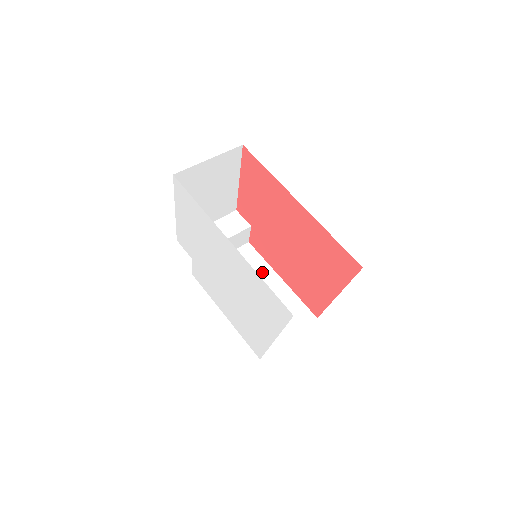
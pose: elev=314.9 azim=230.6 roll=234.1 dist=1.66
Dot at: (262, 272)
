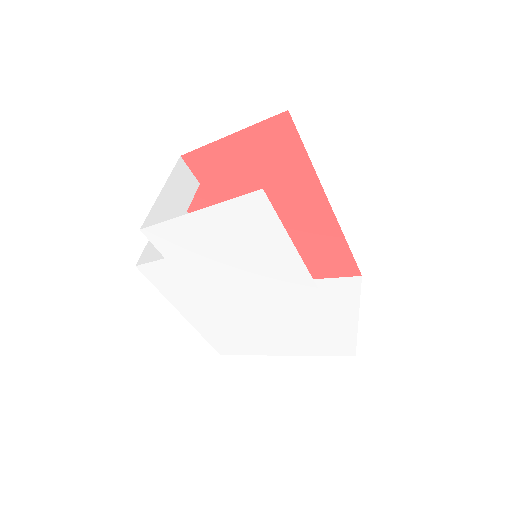
Dot at: occluded
